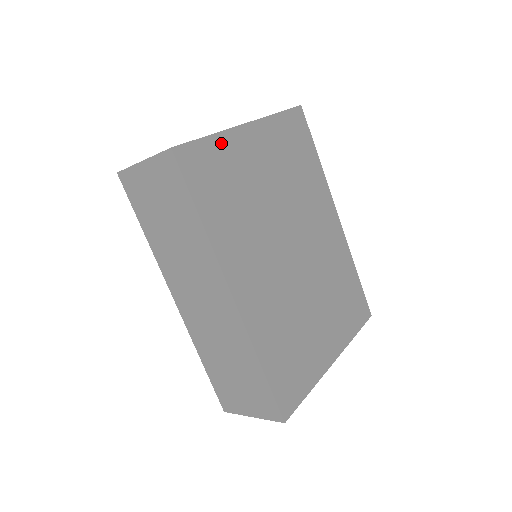
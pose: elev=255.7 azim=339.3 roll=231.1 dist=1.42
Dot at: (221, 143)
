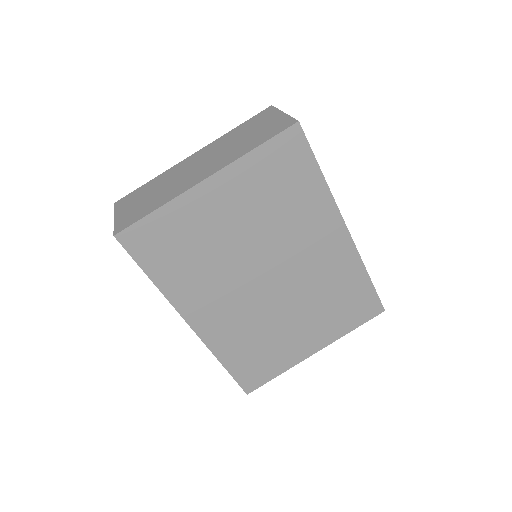
Dot at: (171, 212)
